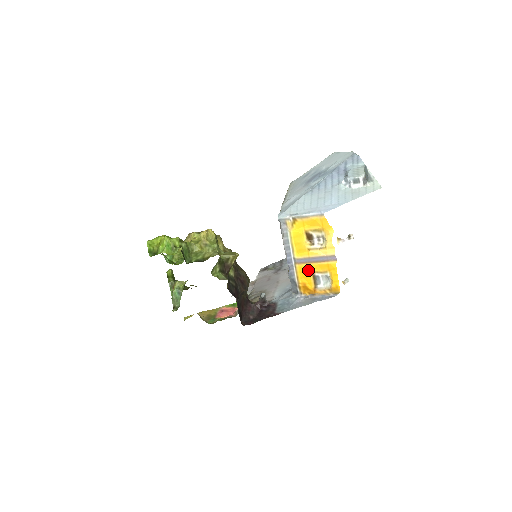
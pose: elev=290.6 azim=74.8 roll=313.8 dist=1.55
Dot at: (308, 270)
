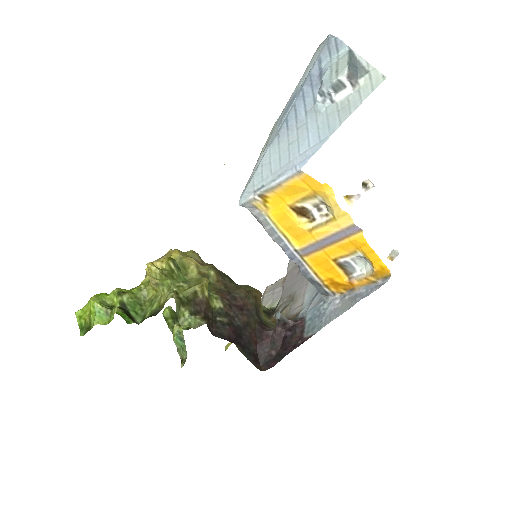
Dot at: (325, 259)
